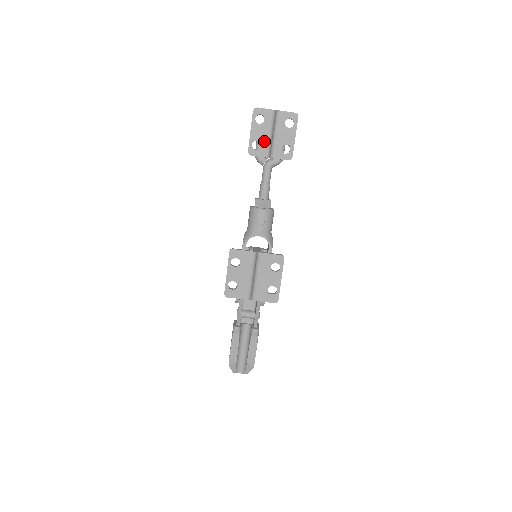
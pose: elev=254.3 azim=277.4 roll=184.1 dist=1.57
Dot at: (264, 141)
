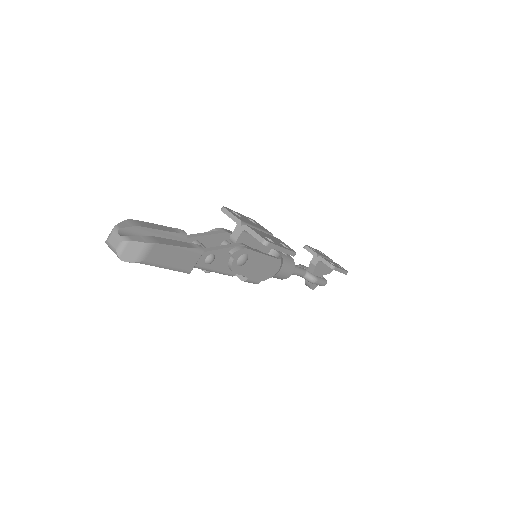
Dot at: occluded
